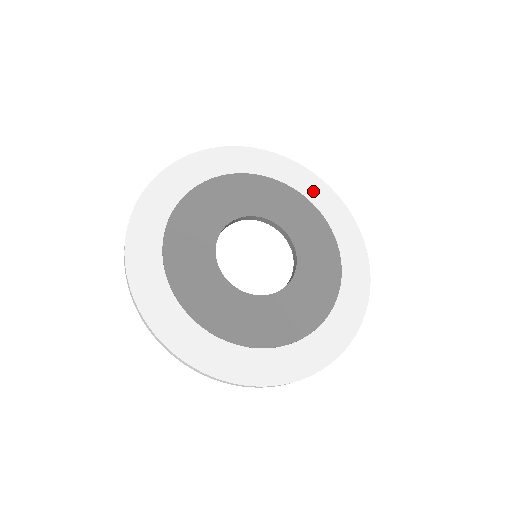
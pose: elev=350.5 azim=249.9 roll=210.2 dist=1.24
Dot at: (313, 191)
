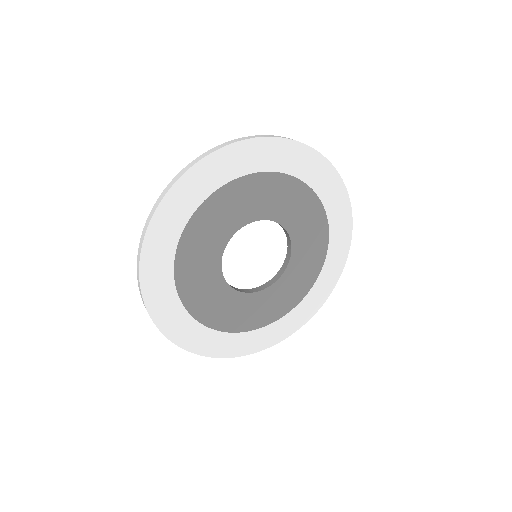
Dot at: (309, 170)
